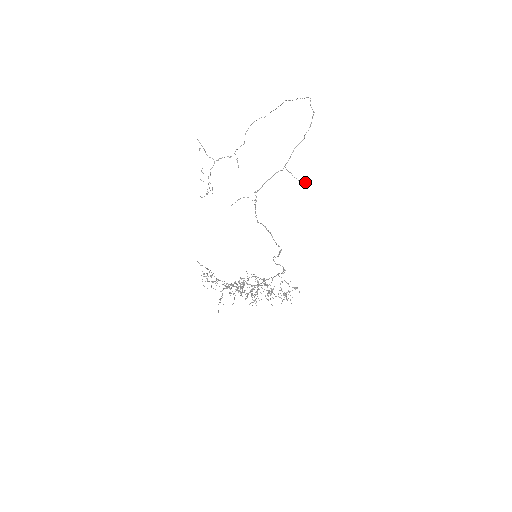
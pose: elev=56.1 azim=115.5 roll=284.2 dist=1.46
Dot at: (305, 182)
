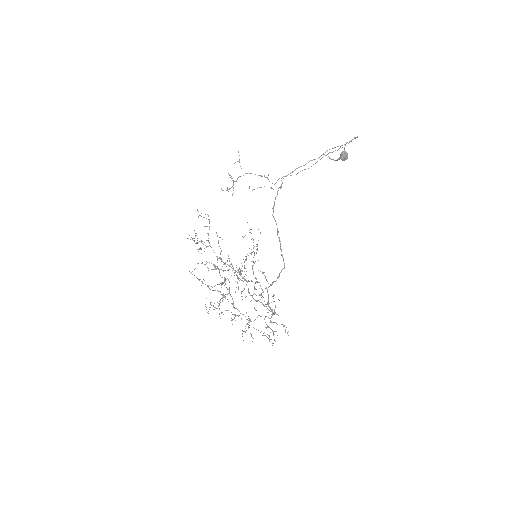
Dot at: (343, 152)
